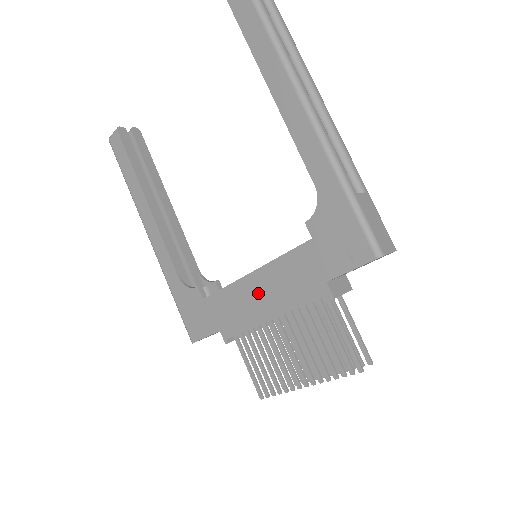
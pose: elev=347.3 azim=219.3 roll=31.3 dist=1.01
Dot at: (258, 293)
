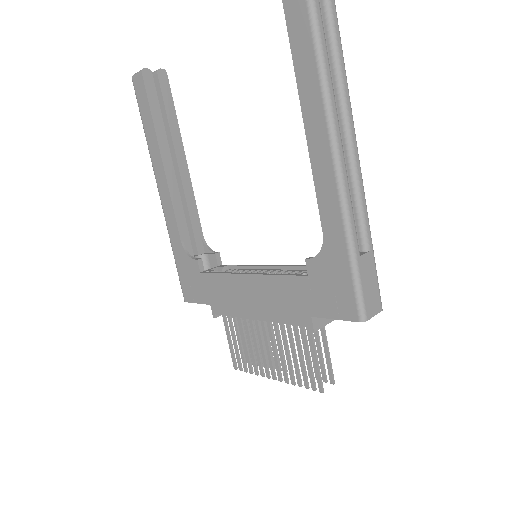
Dot at: (250, 294)
